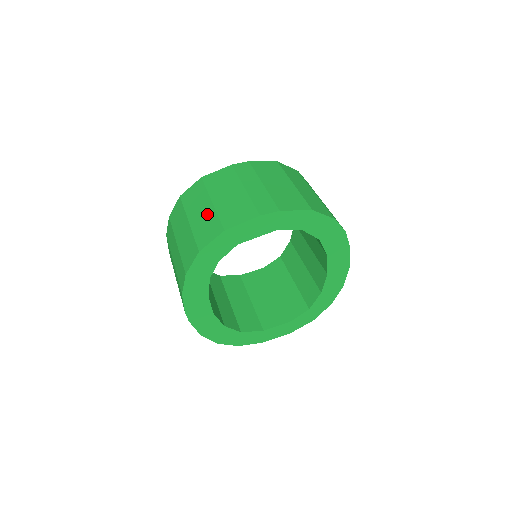
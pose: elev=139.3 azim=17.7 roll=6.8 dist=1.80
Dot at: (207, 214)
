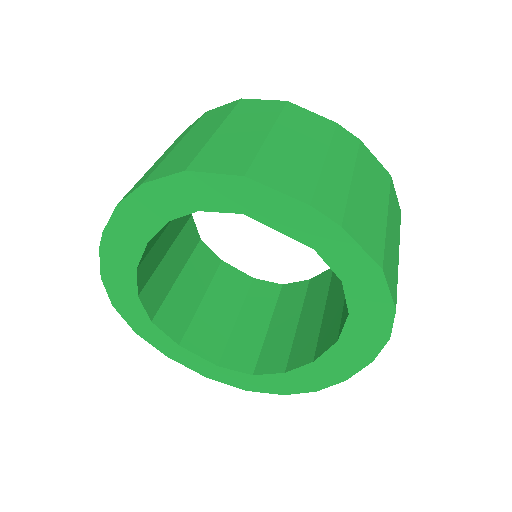
Dot at: (247, 140)
